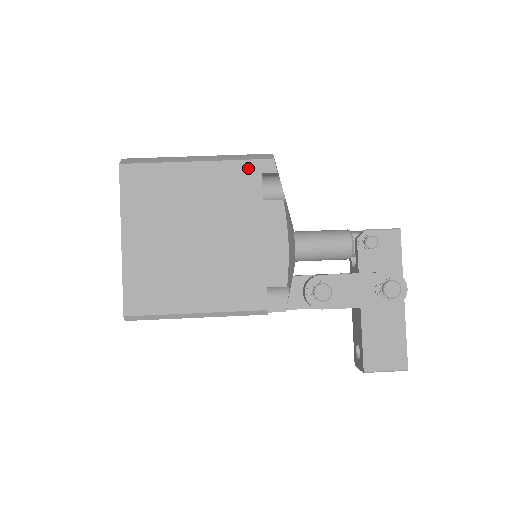
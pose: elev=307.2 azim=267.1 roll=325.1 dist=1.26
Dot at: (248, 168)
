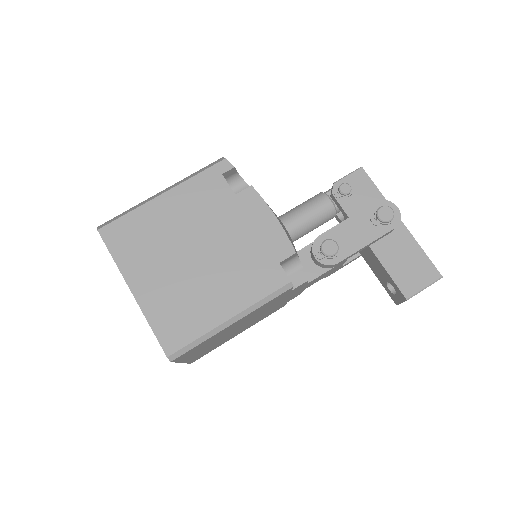
Dot at: (208, 176)
